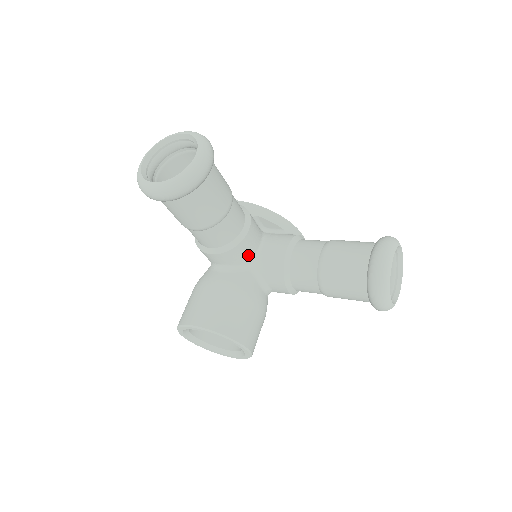
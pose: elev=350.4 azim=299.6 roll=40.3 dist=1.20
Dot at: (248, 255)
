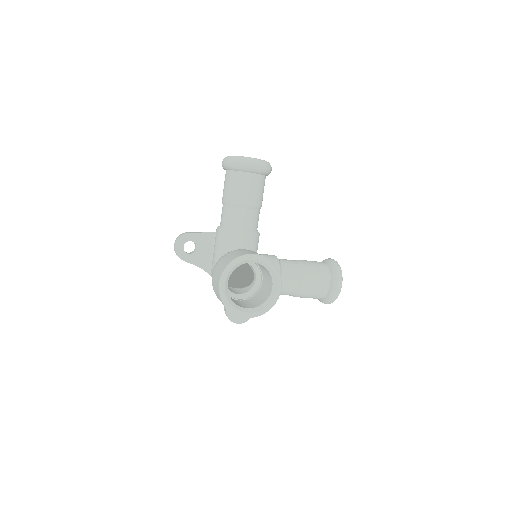
Dot at: (257, 249)
